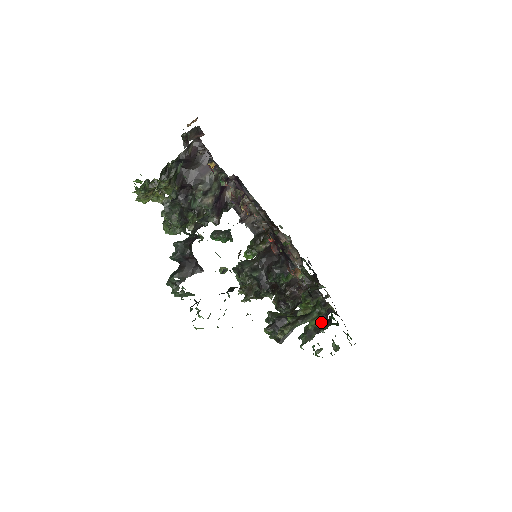
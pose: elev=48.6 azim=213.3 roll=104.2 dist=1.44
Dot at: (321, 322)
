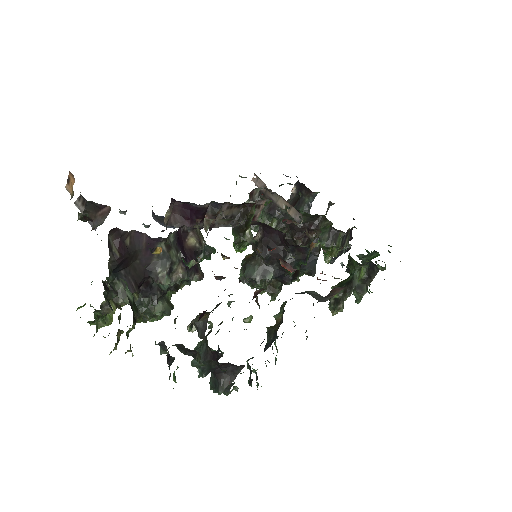
Dot at: (365, 271)
